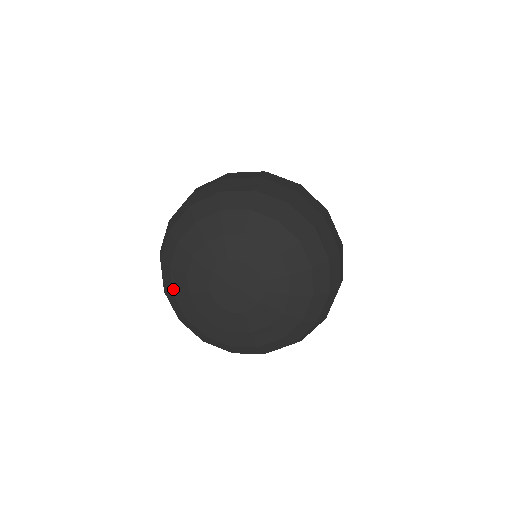
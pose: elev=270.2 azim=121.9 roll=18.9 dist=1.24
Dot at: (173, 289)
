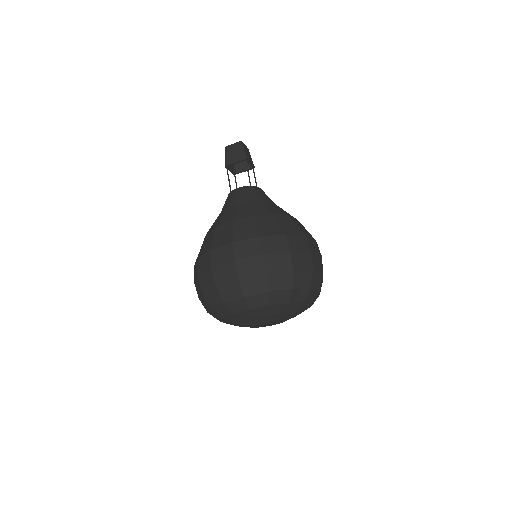
Dot at: occluded
